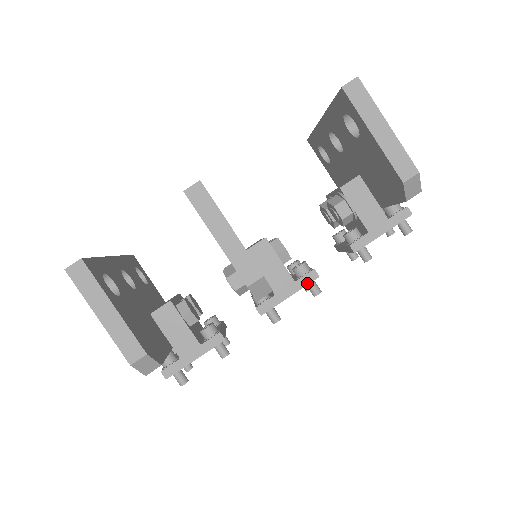
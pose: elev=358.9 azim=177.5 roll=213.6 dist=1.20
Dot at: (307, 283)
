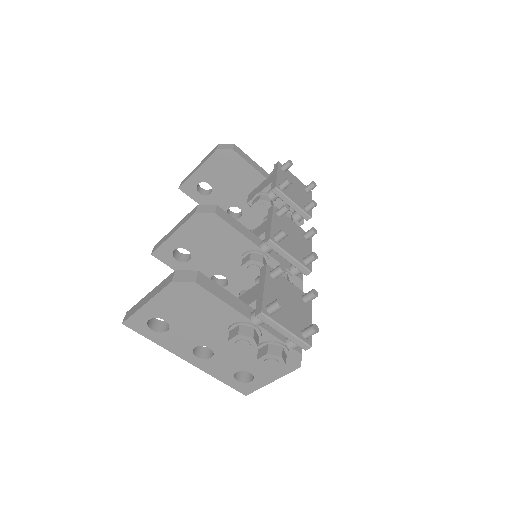
Dot at: (272, 212)
